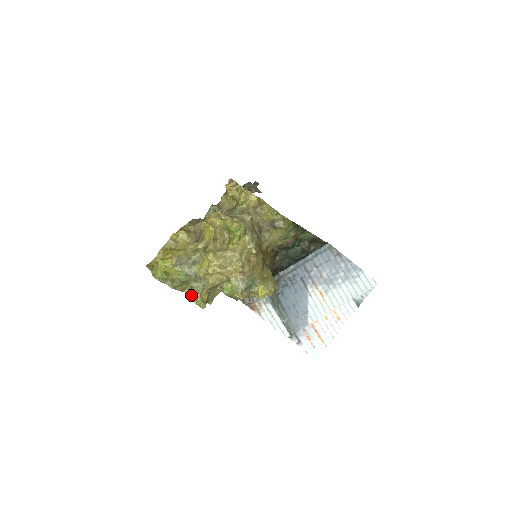
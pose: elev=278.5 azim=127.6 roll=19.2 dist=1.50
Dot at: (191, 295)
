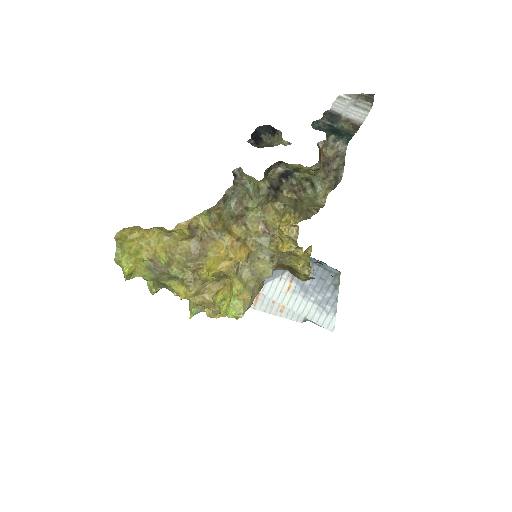
Dot at: occluded
